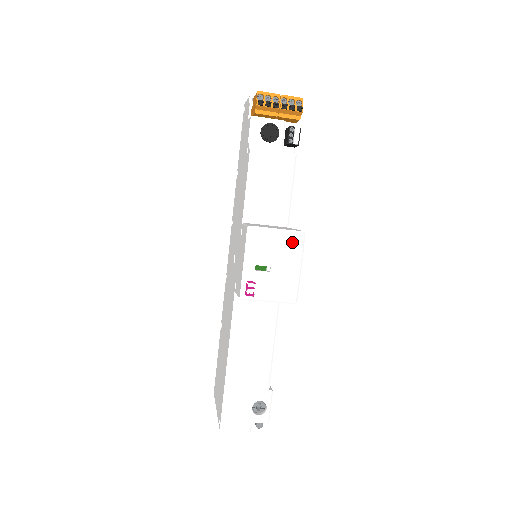
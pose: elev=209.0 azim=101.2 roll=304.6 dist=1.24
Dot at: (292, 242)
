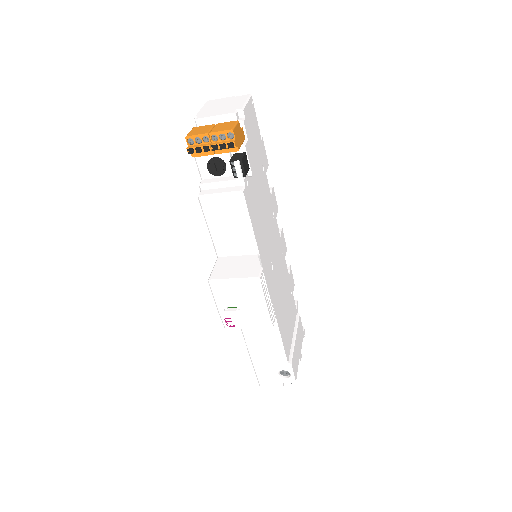
Dot at: (250, 287)
